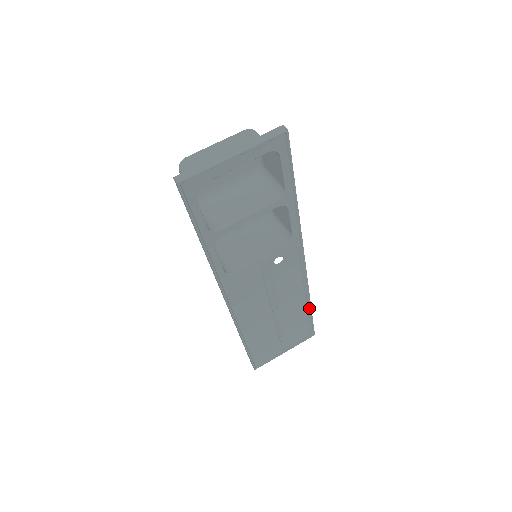
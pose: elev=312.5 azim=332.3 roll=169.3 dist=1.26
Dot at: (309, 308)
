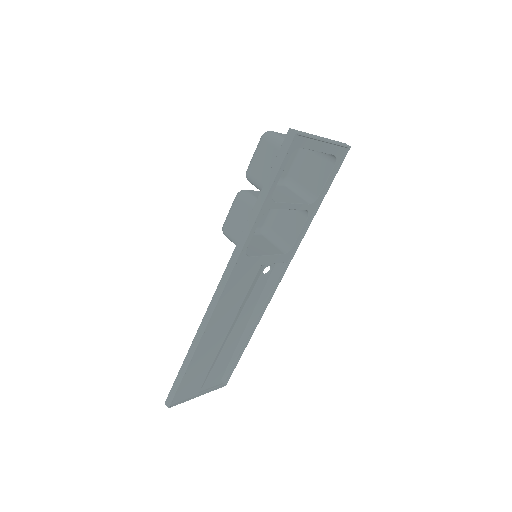
Dot at: (245, 344)
